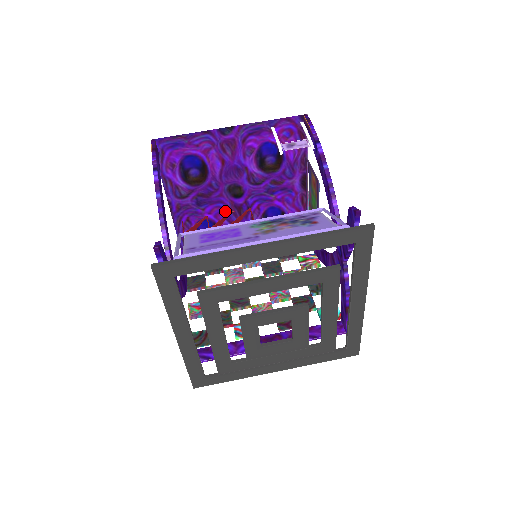
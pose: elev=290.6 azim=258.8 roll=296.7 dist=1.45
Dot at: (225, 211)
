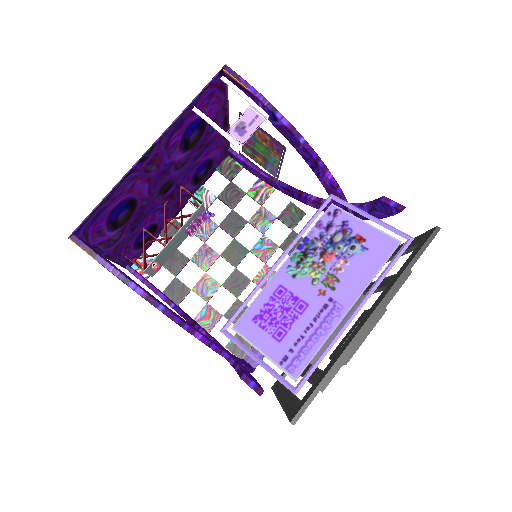
Dot at: (158, 209)
